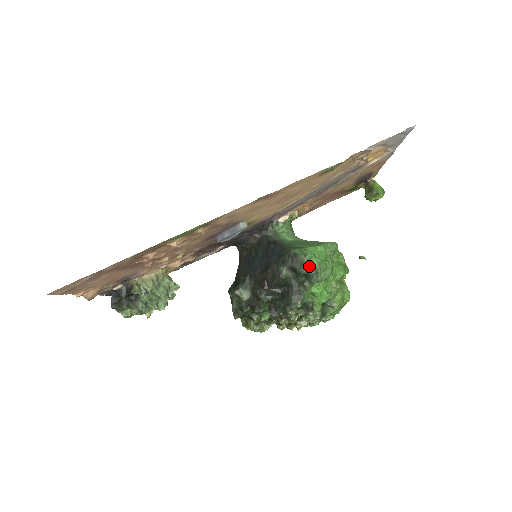
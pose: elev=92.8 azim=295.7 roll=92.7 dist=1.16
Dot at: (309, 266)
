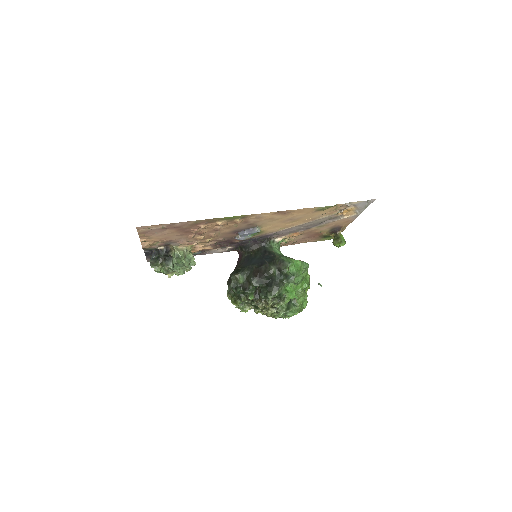
Dot at: (290, 270)
